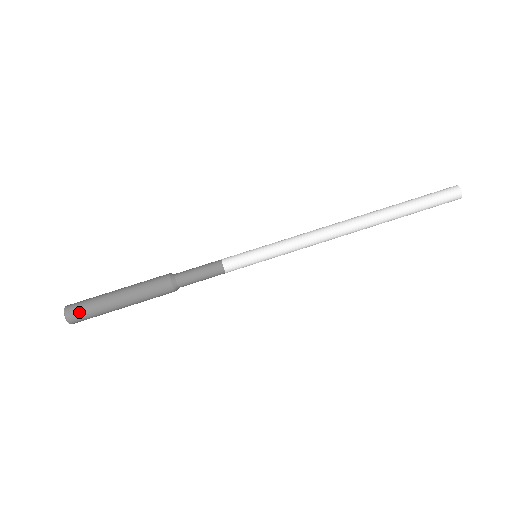
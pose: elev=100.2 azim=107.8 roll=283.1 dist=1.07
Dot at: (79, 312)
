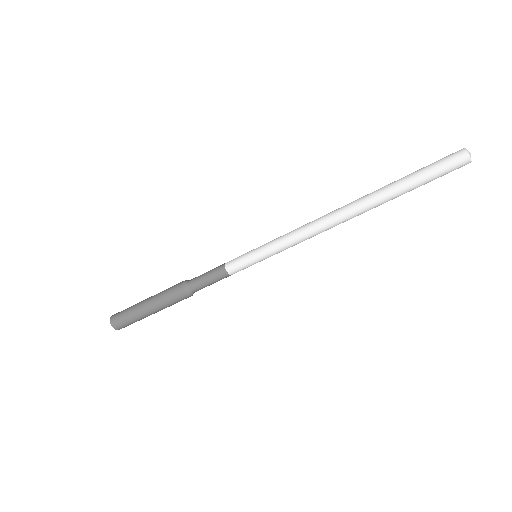
Dot at: occluded
